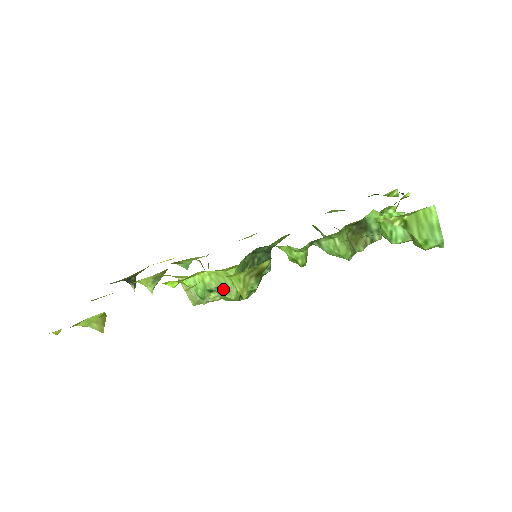
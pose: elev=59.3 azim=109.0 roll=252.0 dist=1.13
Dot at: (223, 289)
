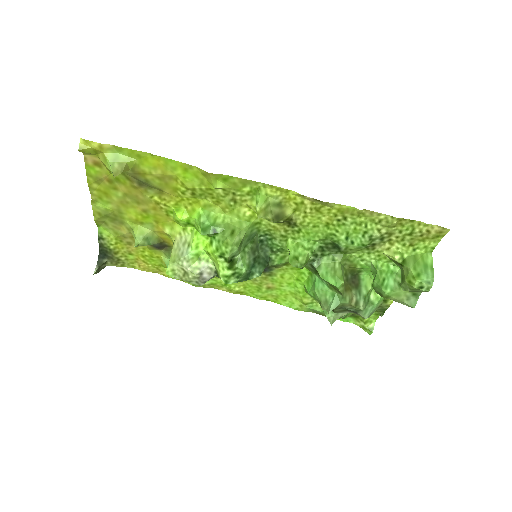
Dot at: (229, 232)
